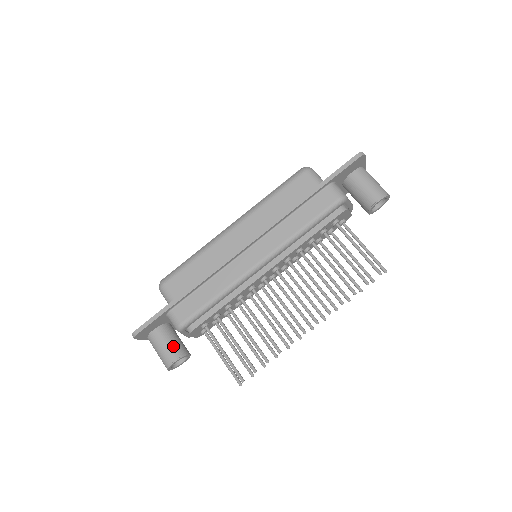
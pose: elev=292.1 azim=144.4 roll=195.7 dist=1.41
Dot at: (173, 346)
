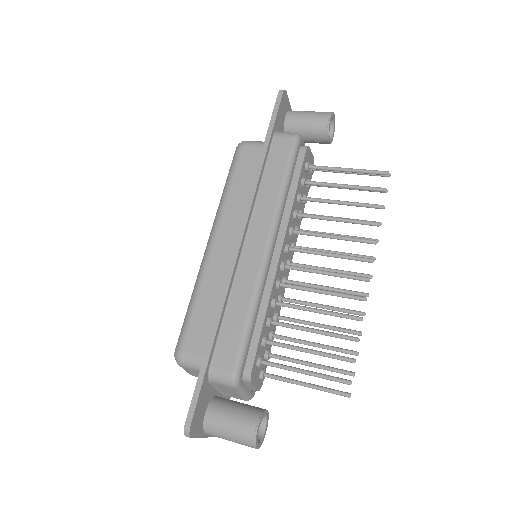
Dot at: (241, 413)
